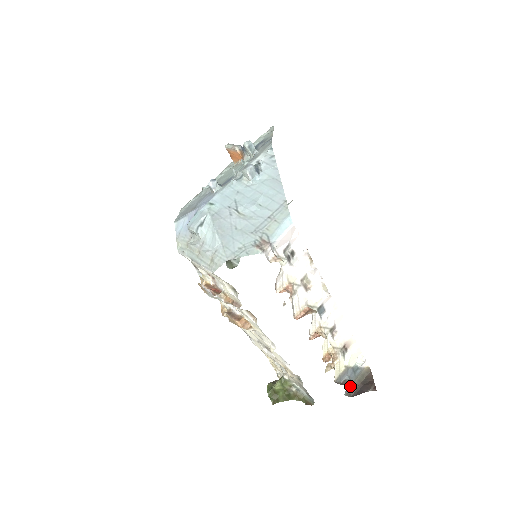
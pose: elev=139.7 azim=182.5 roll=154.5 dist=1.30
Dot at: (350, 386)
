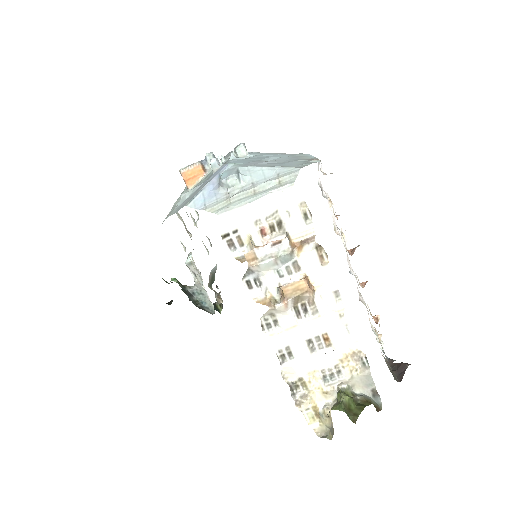
Dot at: (391, 372)
